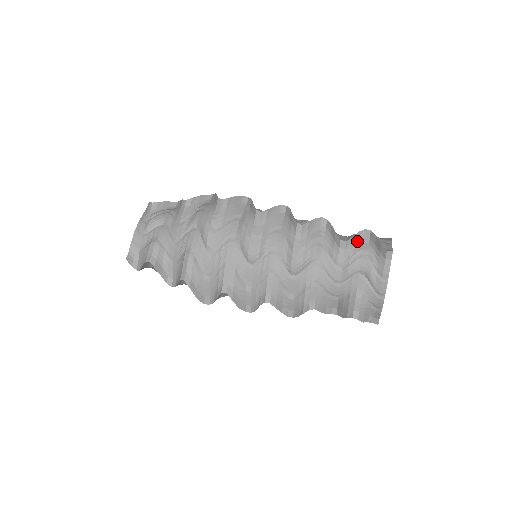
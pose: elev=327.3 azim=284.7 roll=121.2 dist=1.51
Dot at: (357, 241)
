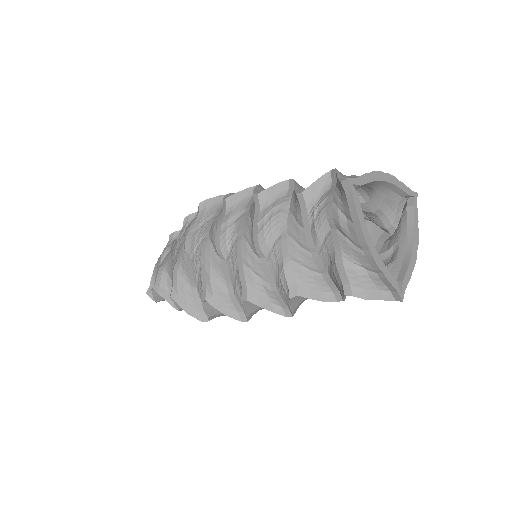
Dot at: (322, 189)
